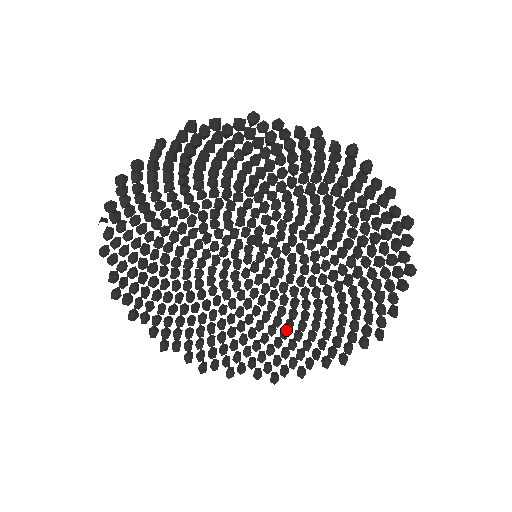
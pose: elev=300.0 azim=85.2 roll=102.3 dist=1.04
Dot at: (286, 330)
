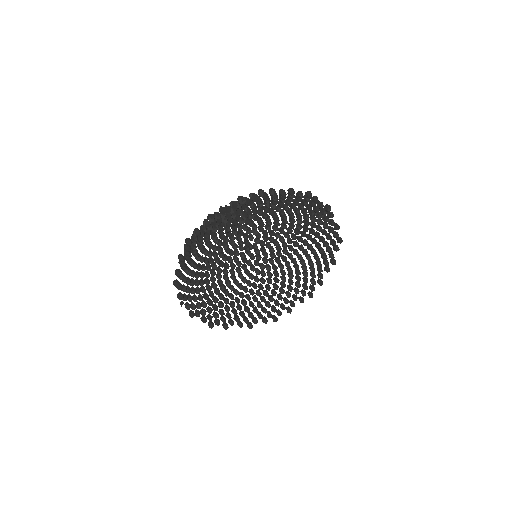
Dot at: (297, 271)
